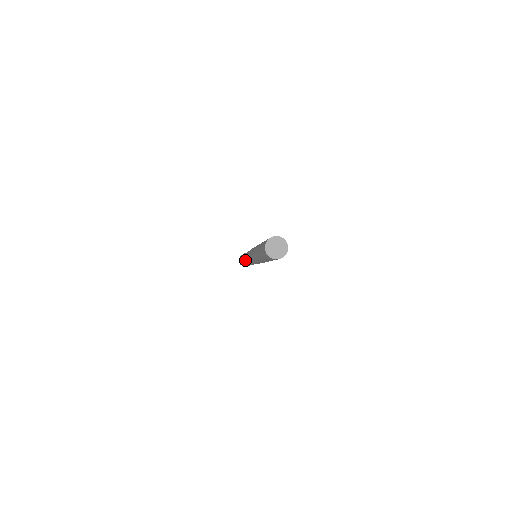
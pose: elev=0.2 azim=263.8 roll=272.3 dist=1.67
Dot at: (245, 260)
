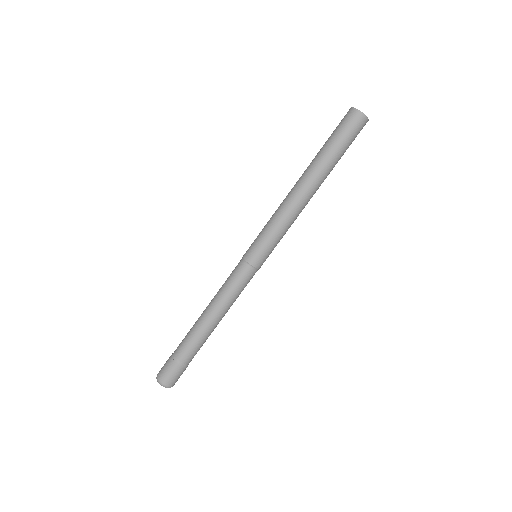
Dot at: (224, 297)
